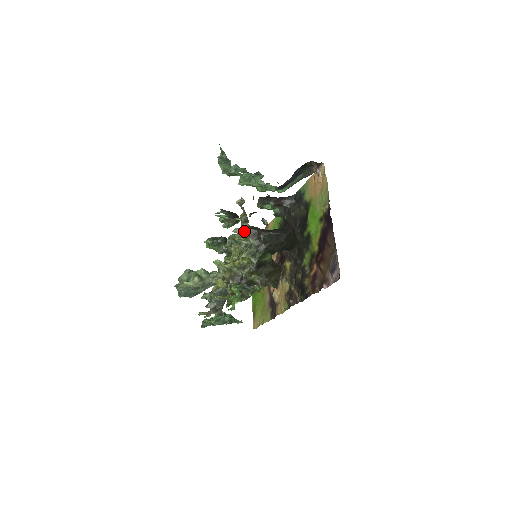
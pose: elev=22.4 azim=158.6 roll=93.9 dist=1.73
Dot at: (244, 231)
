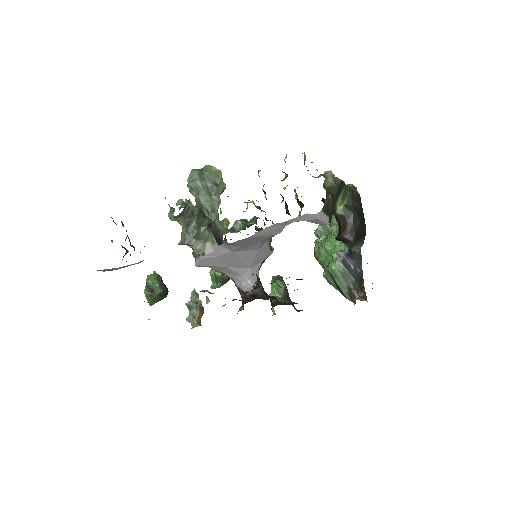
Dot at: occluded
